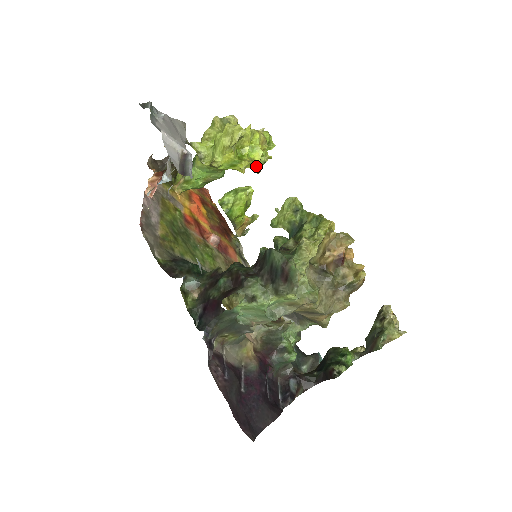
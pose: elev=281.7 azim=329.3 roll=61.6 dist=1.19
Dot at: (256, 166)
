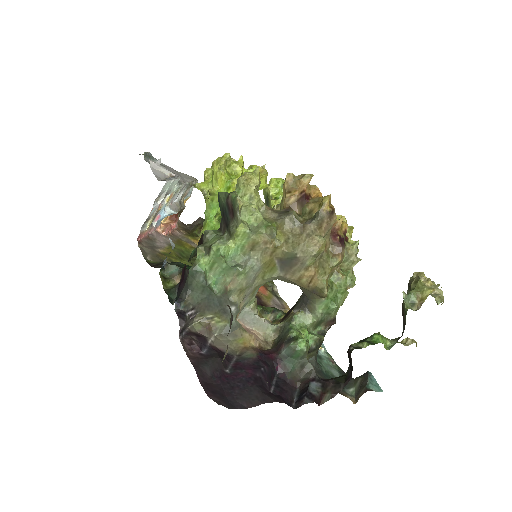
Dot at: occluded
